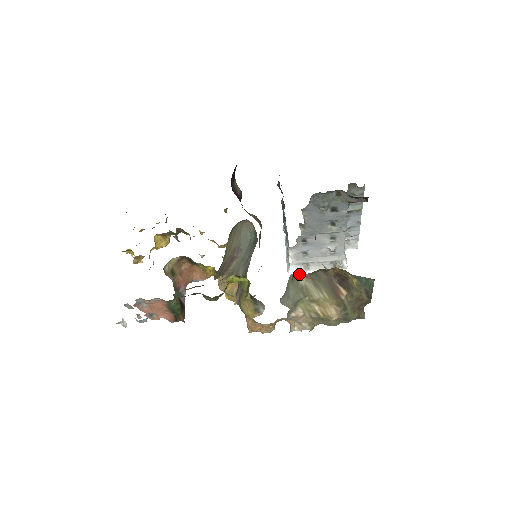
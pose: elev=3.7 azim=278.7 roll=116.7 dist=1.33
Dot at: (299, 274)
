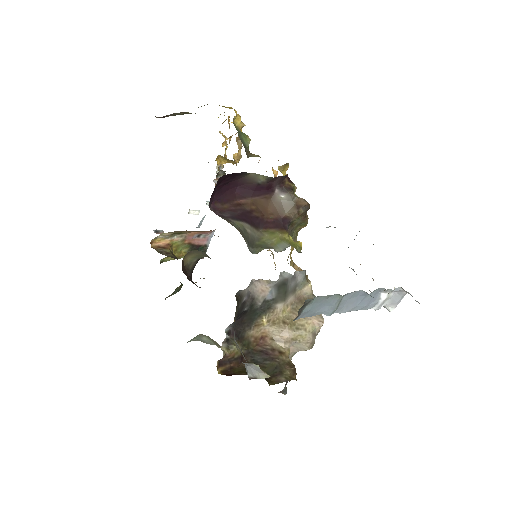
Dot at: occluded
